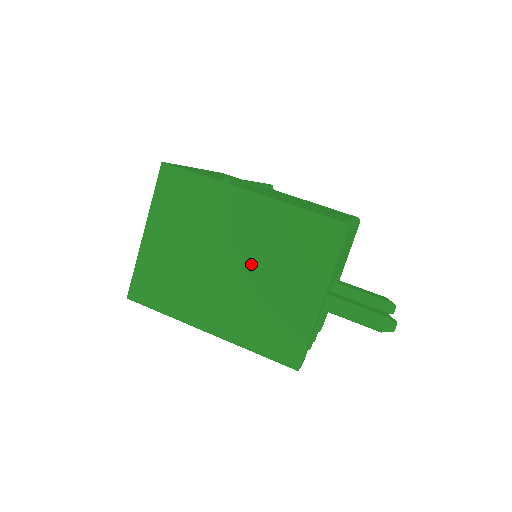
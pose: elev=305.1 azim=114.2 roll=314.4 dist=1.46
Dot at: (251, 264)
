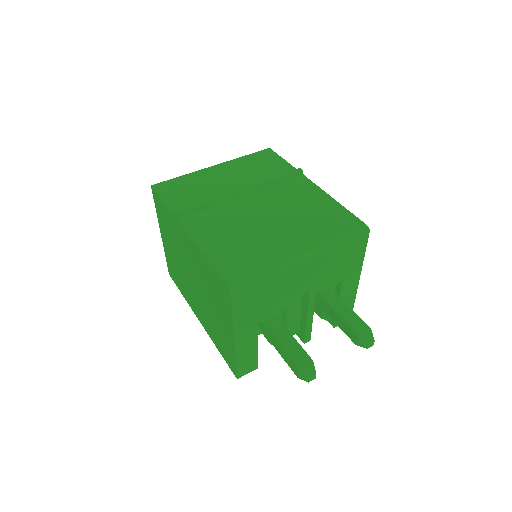
Dot at: (200, 287)
